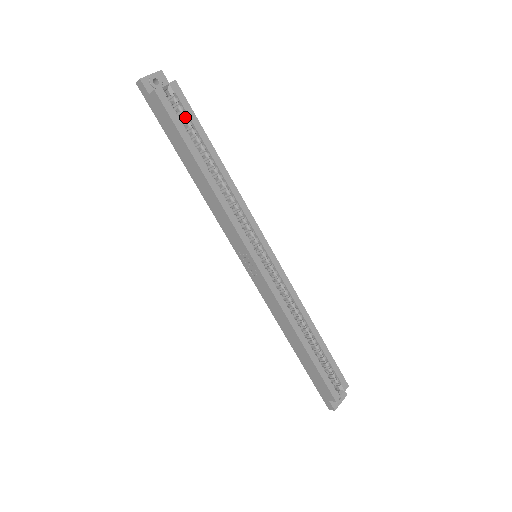
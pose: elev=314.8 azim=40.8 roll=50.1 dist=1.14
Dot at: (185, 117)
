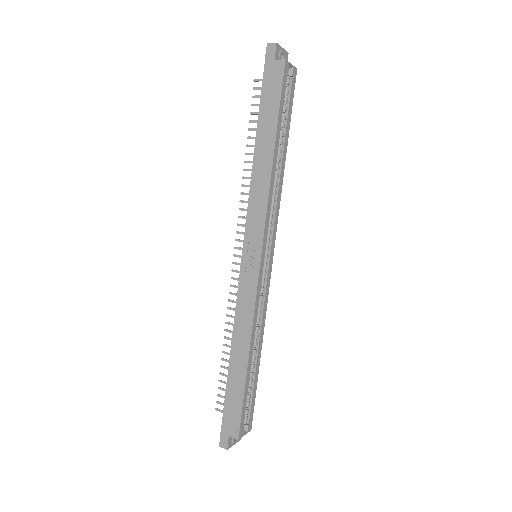
Dot at: (286, 100)
